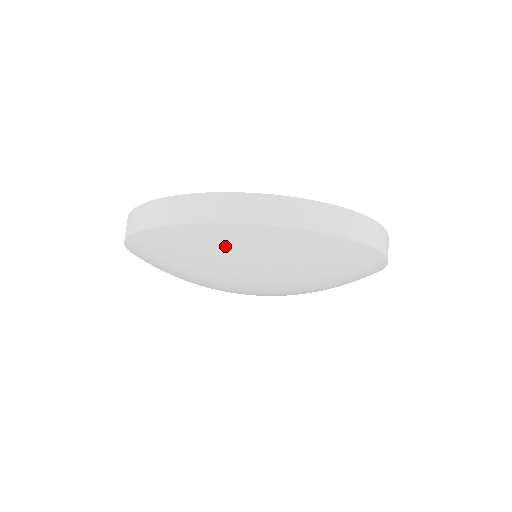
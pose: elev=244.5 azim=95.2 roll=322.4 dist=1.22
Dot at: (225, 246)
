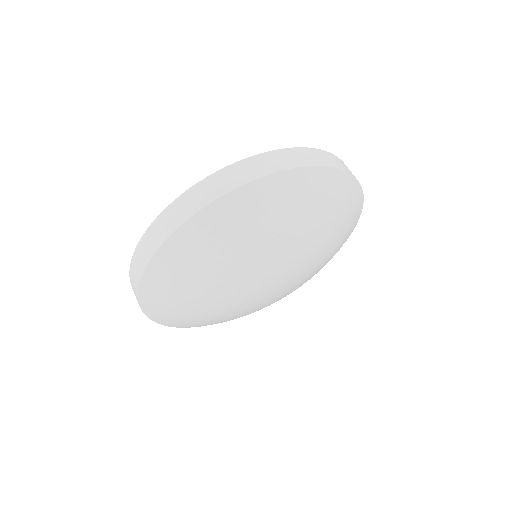
Dot at: (172, 280)
